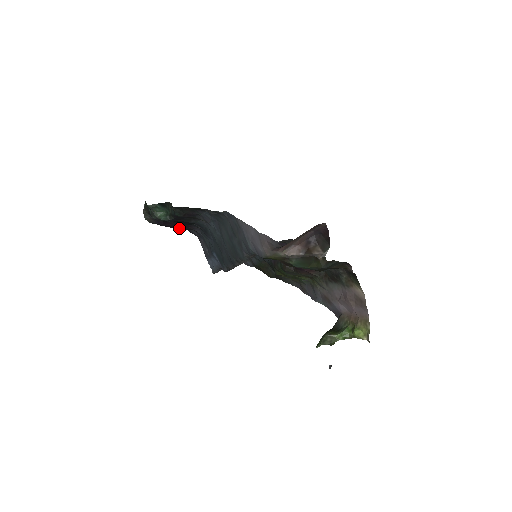
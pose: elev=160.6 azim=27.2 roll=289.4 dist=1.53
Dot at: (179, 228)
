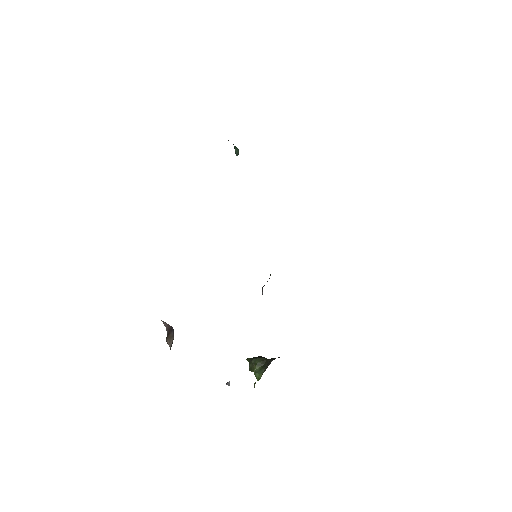
Dot at: occluded
